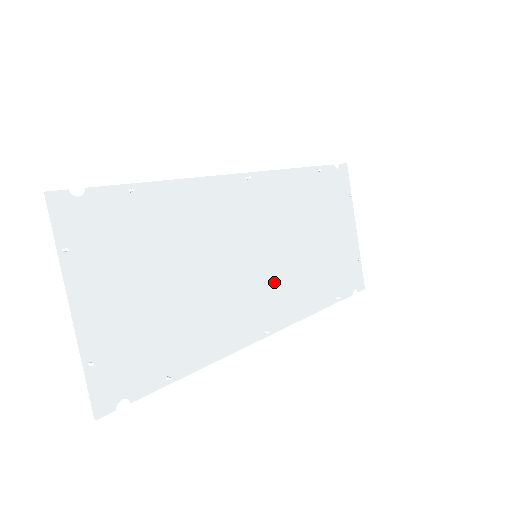
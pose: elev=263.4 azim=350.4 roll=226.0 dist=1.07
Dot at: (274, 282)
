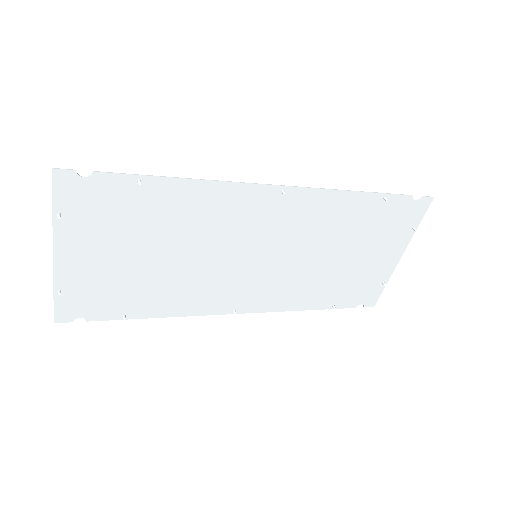
Dot at: (265, 279)
